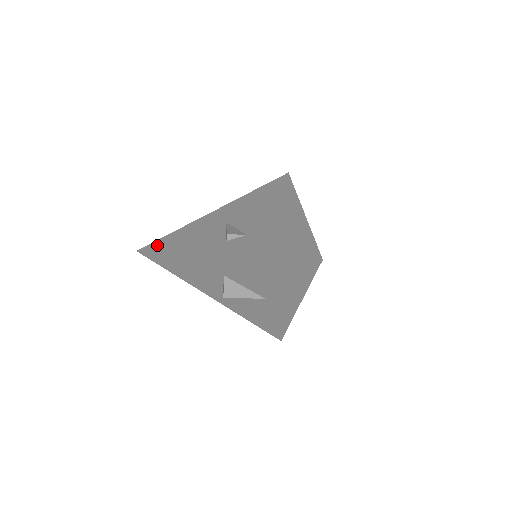
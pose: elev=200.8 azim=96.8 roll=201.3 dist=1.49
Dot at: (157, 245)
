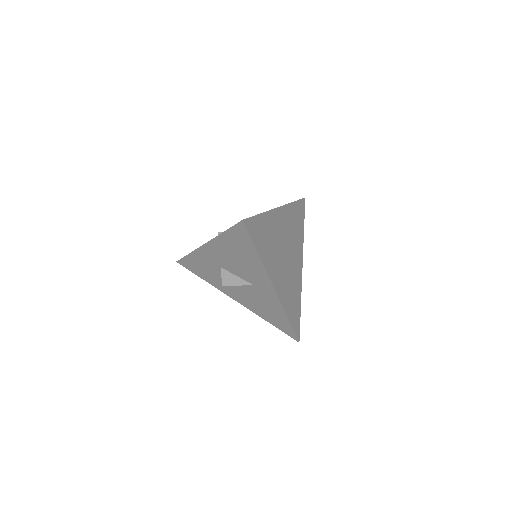
Dot at: occluded
